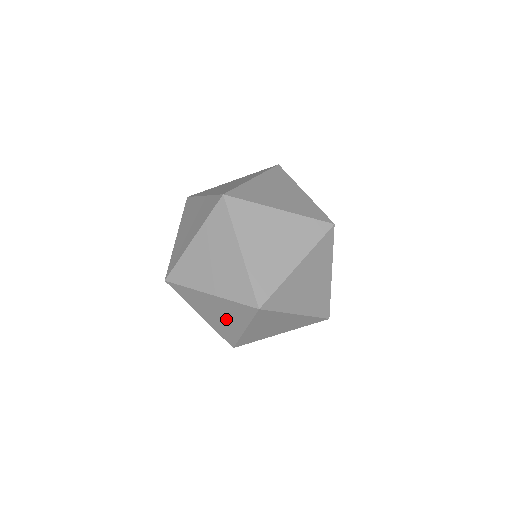
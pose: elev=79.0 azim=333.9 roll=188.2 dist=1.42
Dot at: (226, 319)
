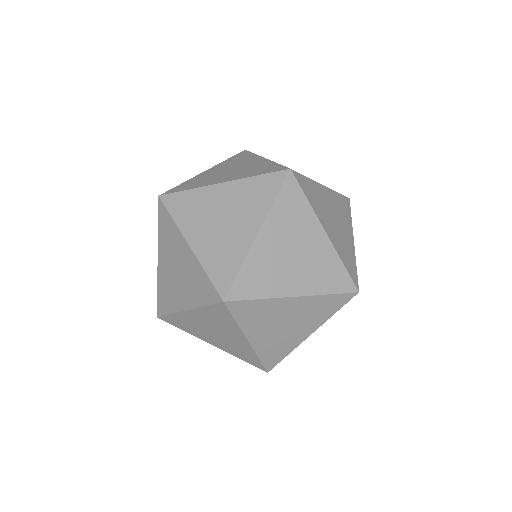
Dot at: (293, 328)
